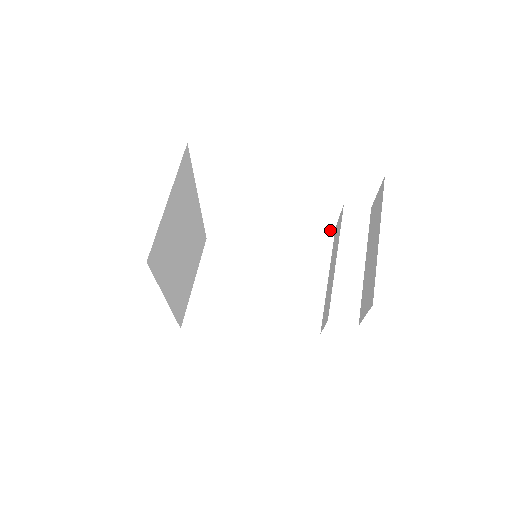
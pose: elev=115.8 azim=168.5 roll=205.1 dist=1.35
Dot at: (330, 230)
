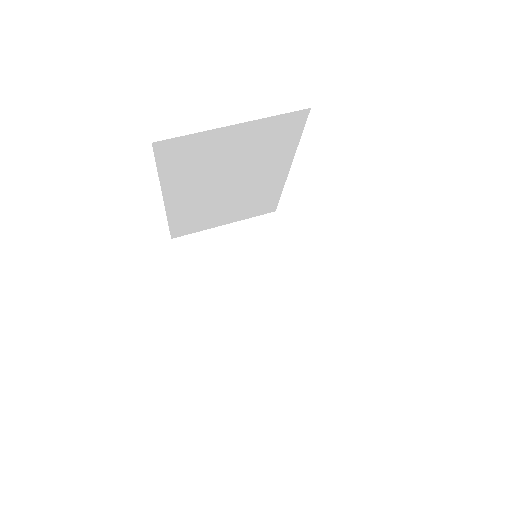
Dot at: (340, 319)
